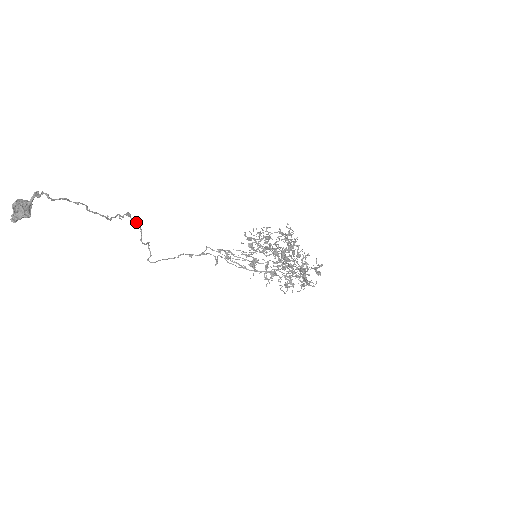
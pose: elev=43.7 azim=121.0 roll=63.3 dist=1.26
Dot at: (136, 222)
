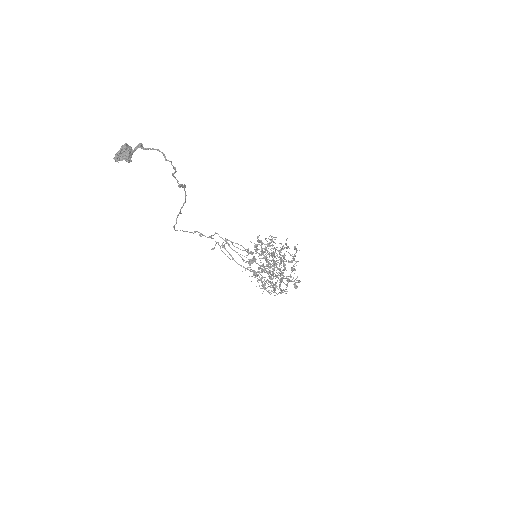
Dot at: (185, 194)
